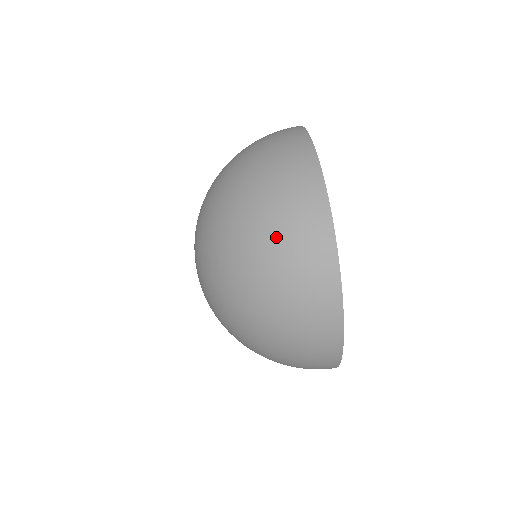
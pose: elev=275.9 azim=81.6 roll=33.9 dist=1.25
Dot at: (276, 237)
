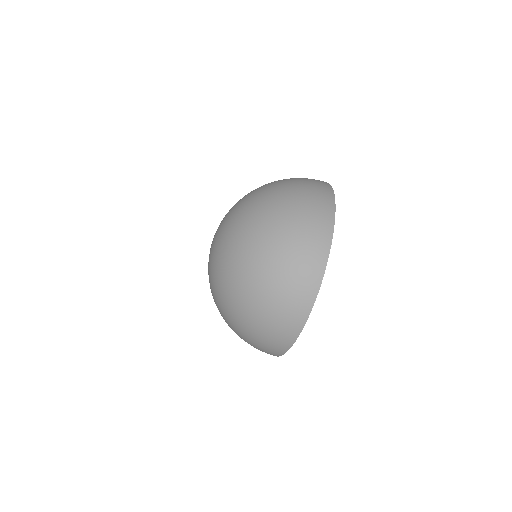
Dot at: (274, 296)
